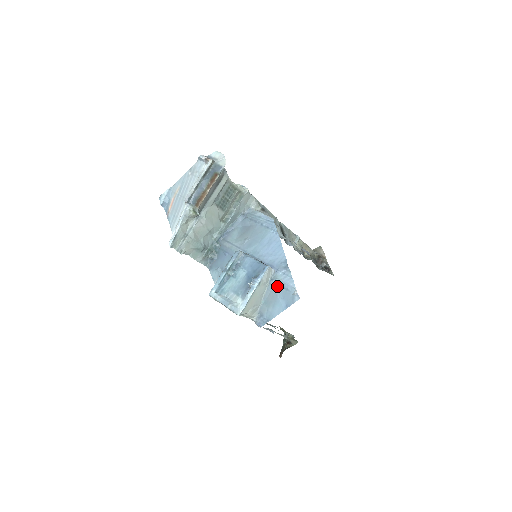
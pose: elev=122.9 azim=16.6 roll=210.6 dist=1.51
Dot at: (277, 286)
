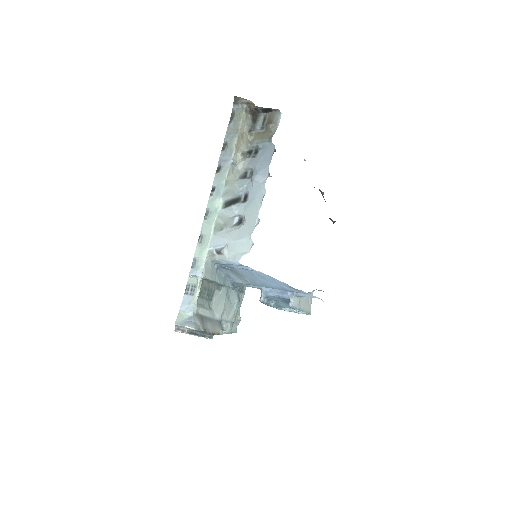
Dot at: occluded
